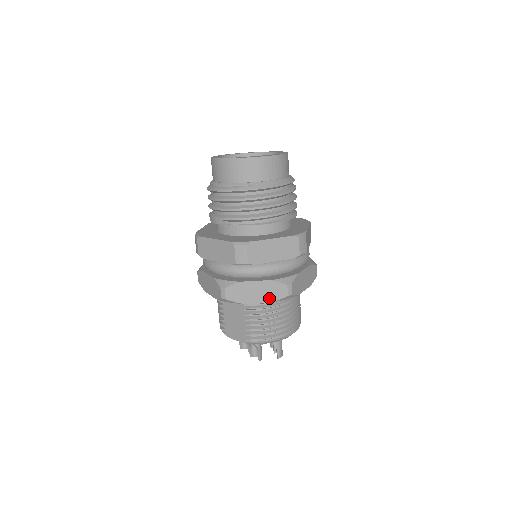
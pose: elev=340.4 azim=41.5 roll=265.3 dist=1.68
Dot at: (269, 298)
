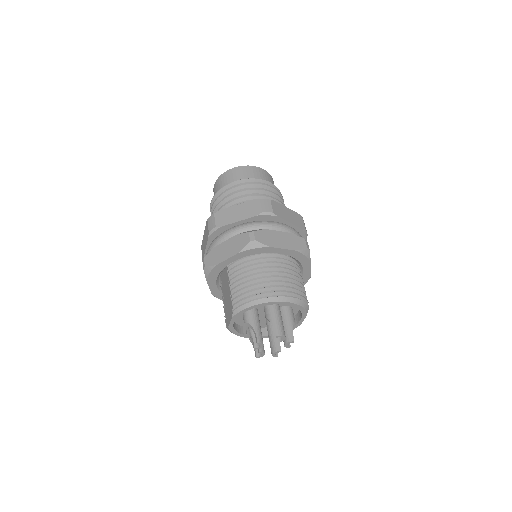
Dot at: (236, 250)
